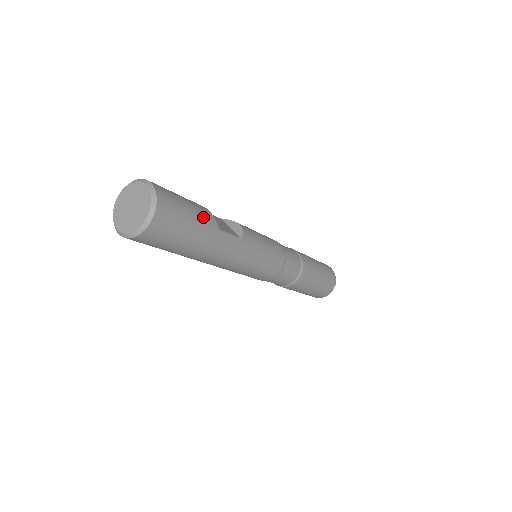
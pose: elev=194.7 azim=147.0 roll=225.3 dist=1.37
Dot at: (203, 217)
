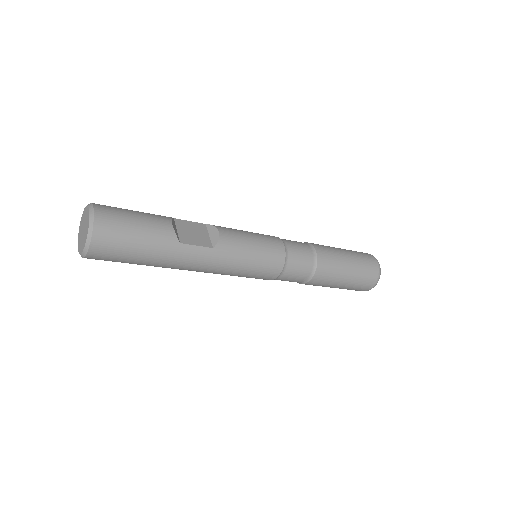
Dot at: (157, 234)
